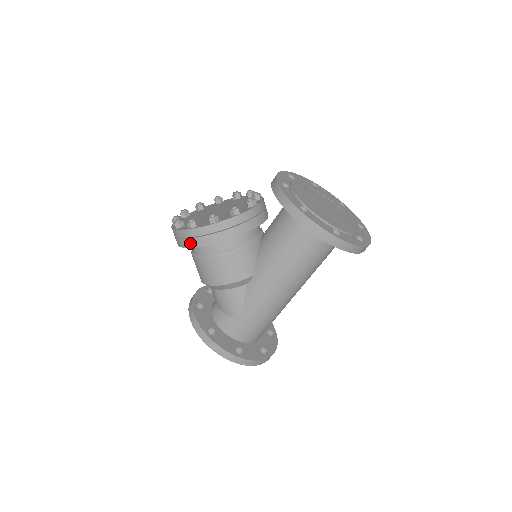
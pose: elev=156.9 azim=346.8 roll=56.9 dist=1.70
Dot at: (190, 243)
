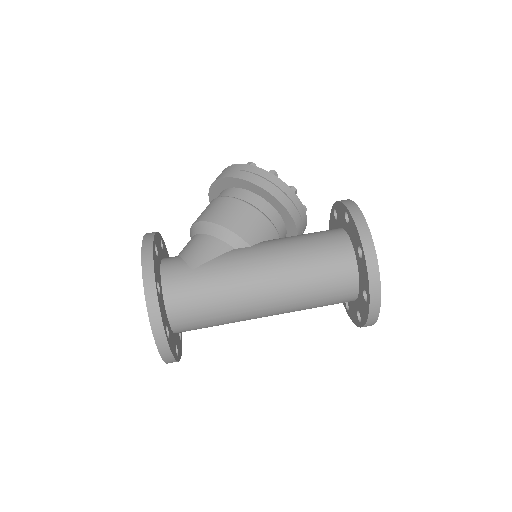
Dot at: (234, 174)
